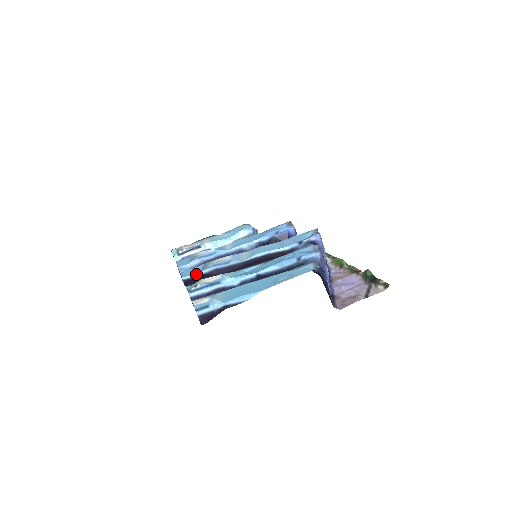
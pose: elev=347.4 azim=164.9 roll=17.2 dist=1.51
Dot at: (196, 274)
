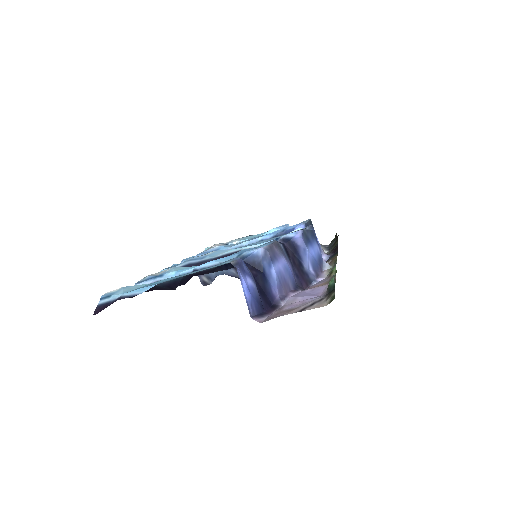
Dot at: occluded
